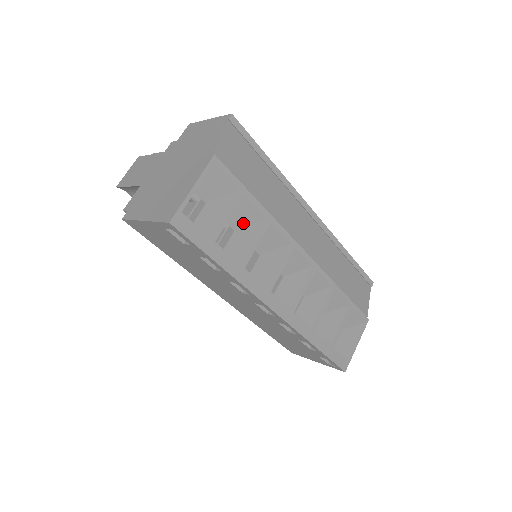
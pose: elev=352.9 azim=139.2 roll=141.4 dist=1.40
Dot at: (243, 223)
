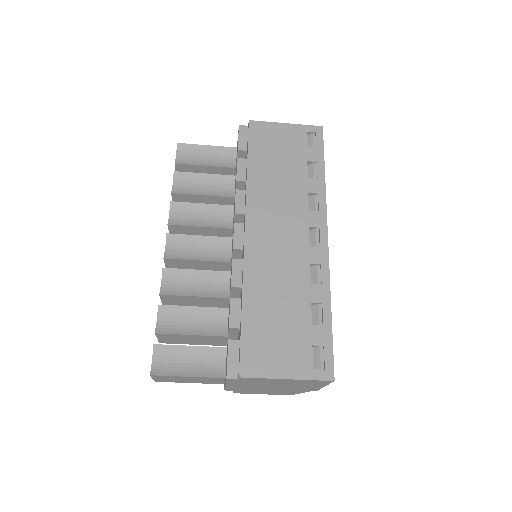
Dot at: occluded
